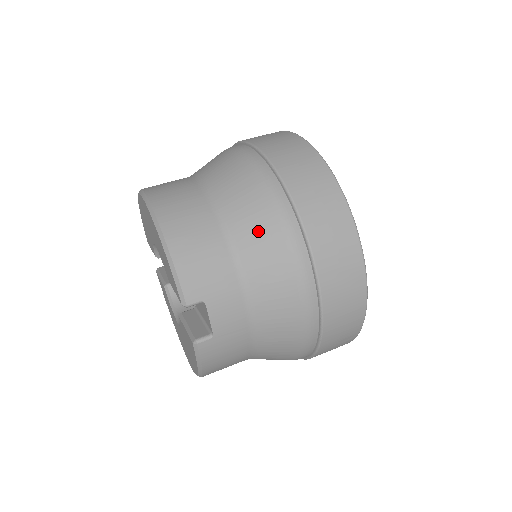
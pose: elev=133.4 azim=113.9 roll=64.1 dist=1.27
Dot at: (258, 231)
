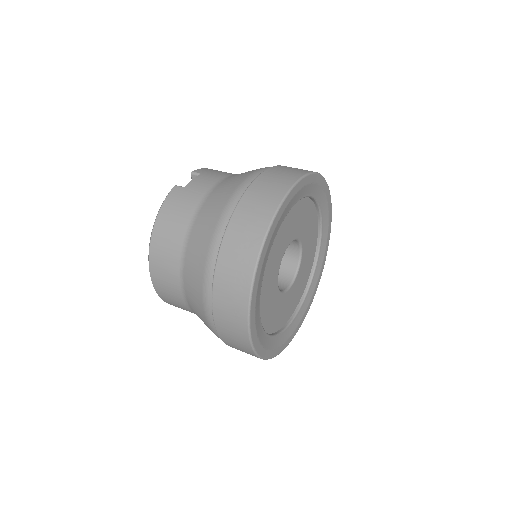
Dot at: occluded
